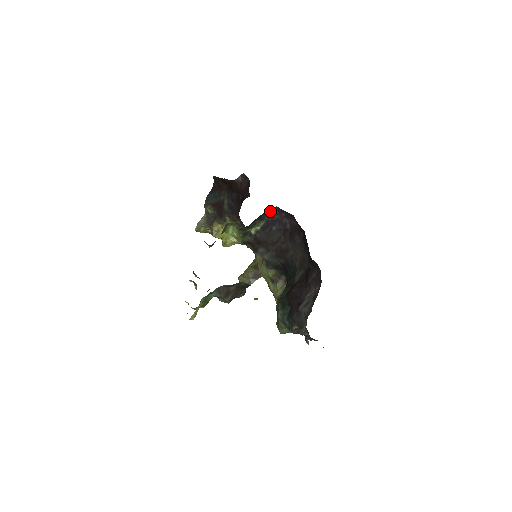
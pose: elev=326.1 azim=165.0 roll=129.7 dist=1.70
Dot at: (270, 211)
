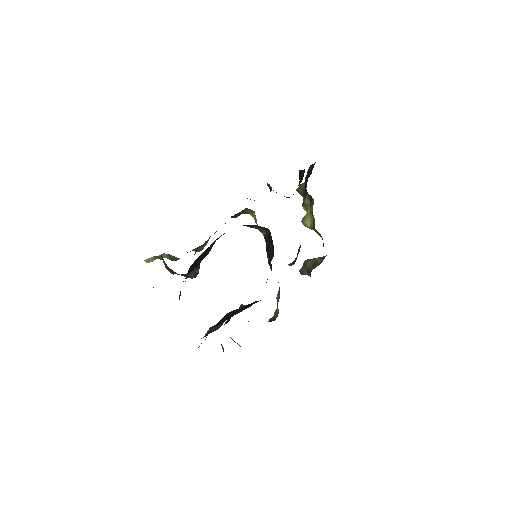
Dot at: occluded
